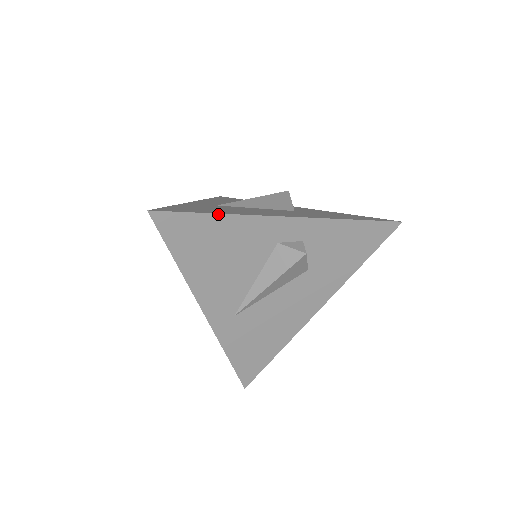
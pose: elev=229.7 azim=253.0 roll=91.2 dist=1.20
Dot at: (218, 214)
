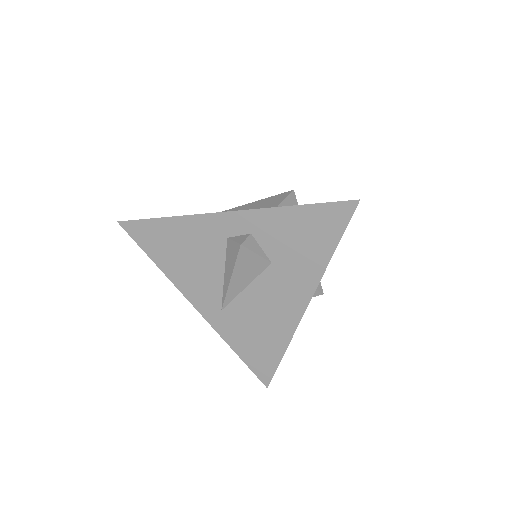
Dot at: (166, 217)
